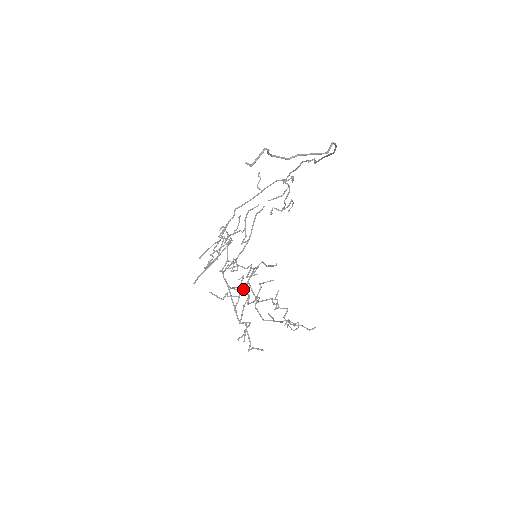
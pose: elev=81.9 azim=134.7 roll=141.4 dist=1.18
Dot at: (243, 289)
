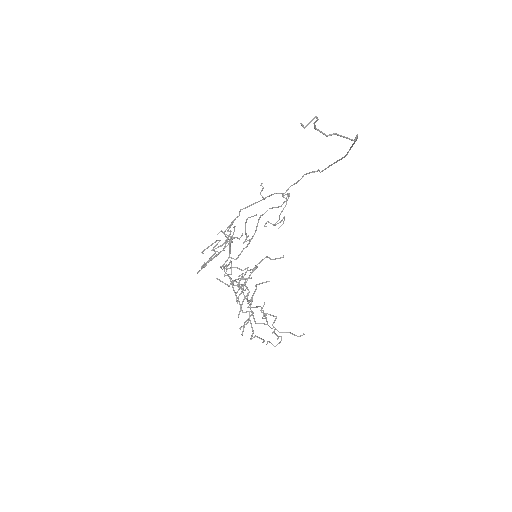
Dot at: occluded
